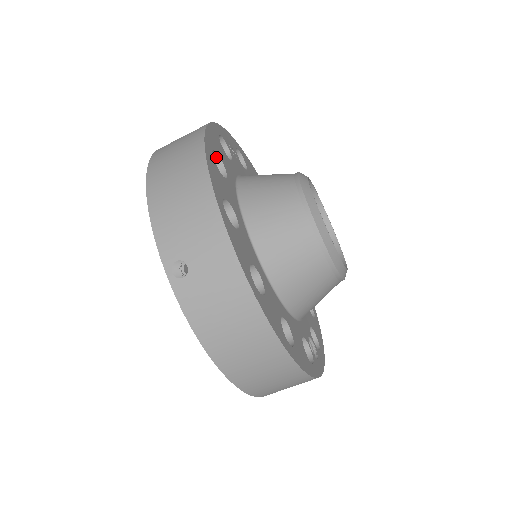
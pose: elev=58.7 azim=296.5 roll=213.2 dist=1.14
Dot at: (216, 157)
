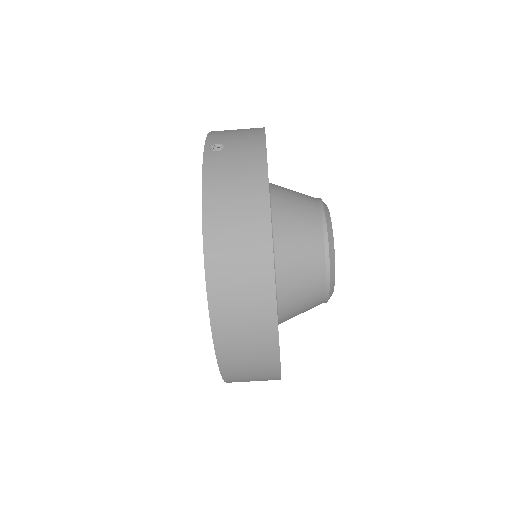
Dot at: occluded
